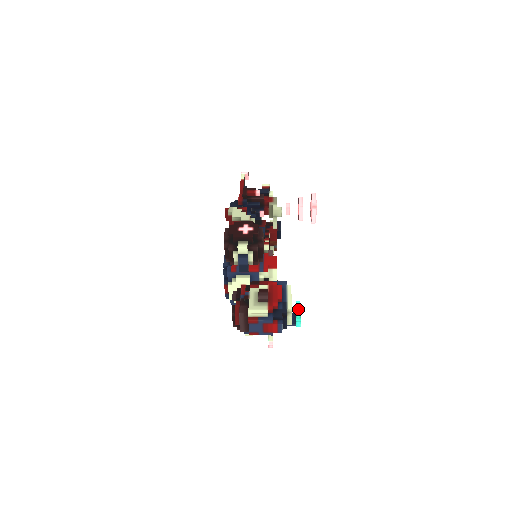
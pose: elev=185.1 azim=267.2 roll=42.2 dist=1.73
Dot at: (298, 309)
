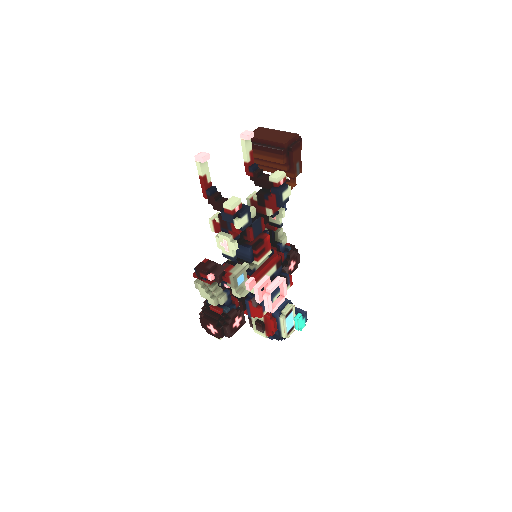
Dot at: (296, 326)
